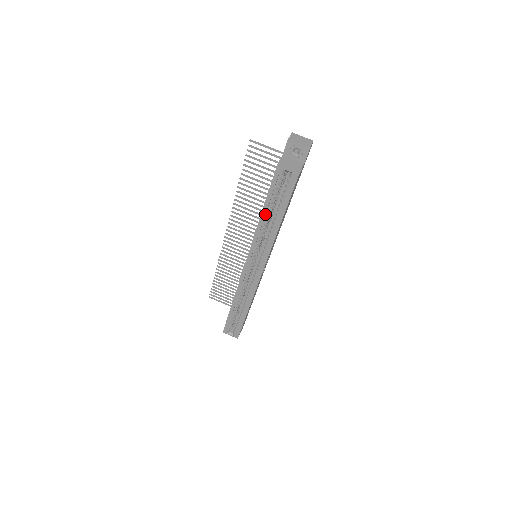
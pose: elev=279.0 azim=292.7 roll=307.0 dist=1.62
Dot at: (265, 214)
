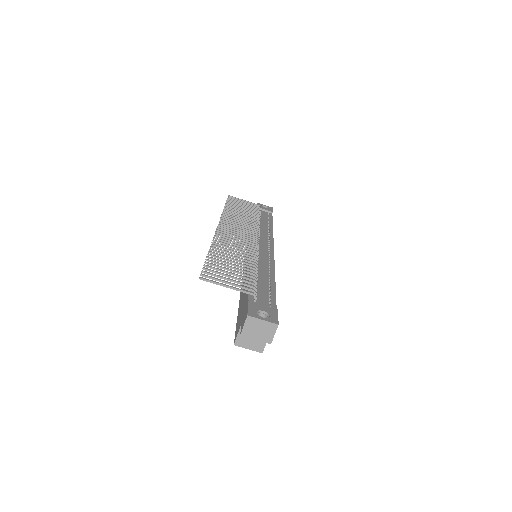
Dot at: occluded
